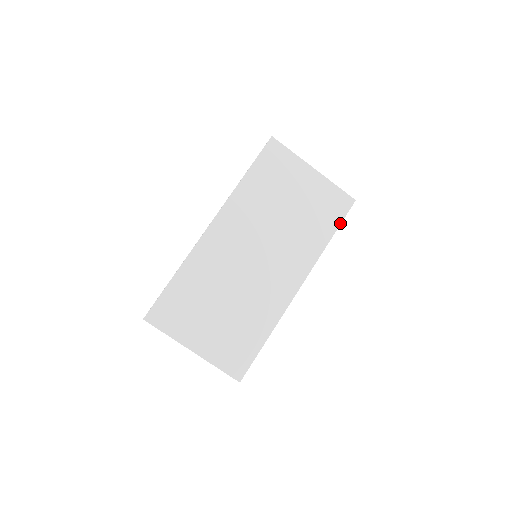
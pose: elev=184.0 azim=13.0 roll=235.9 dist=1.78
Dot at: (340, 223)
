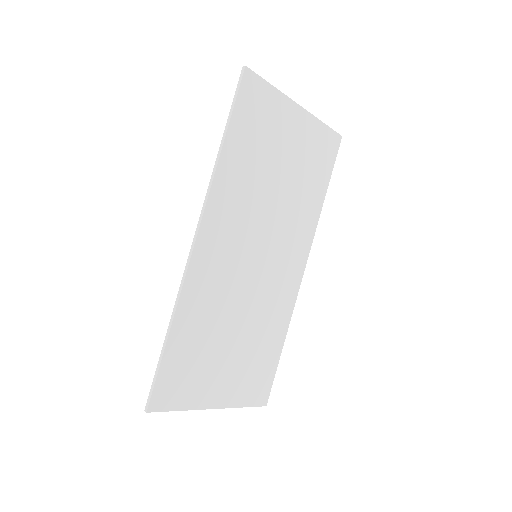
Dot at: (331, 173)
